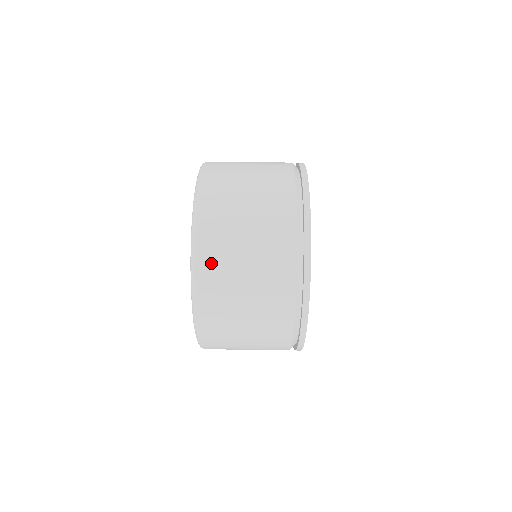
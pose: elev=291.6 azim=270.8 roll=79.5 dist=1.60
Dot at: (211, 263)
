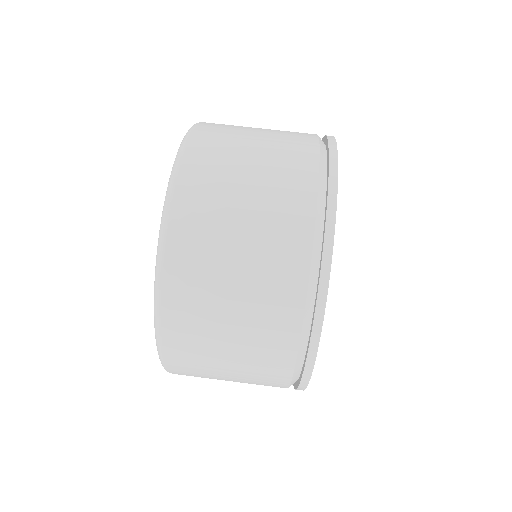
Dot at: (182, 349)
